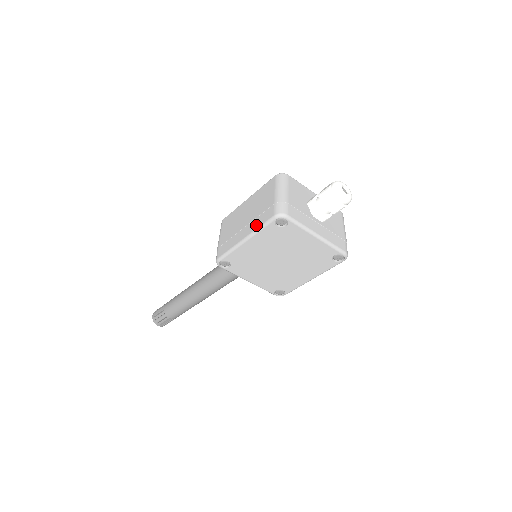
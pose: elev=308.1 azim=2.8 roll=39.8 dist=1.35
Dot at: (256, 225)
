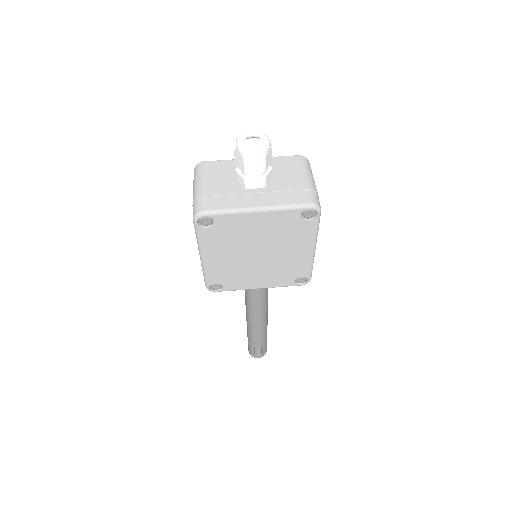
Dot at: occluded
